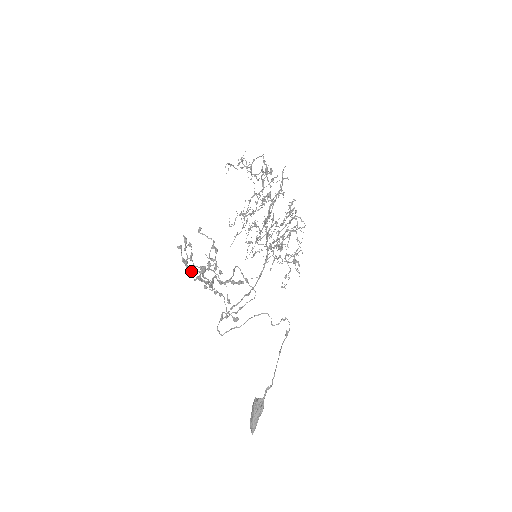
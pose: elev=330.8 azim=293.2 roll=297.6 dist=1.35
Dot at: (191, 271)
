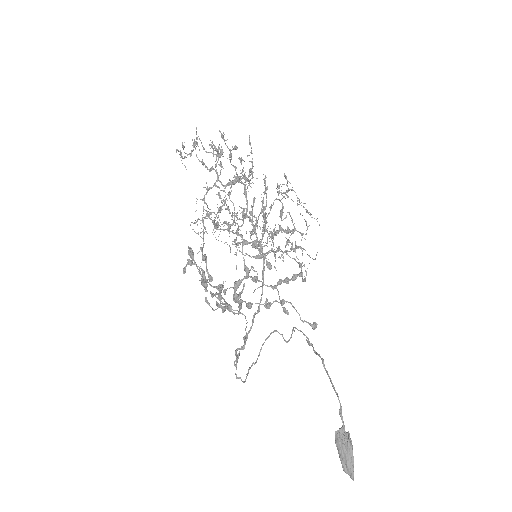
Dot at: (226, 289)
